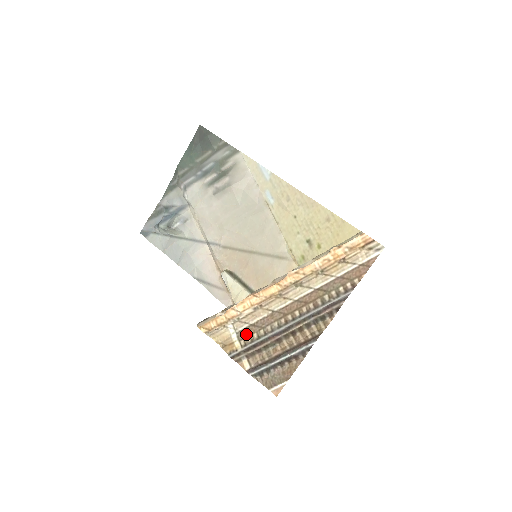
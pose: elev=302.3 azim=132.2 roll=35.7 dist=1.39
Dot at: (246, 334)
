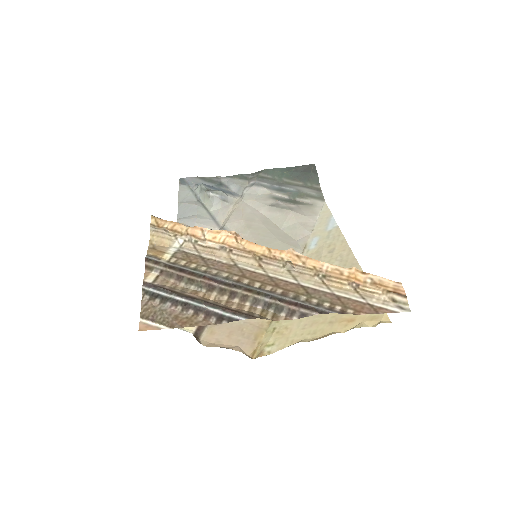
Dot at: (186, 257)
